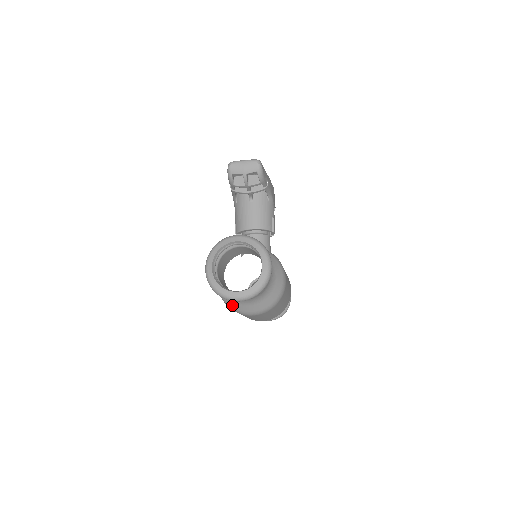
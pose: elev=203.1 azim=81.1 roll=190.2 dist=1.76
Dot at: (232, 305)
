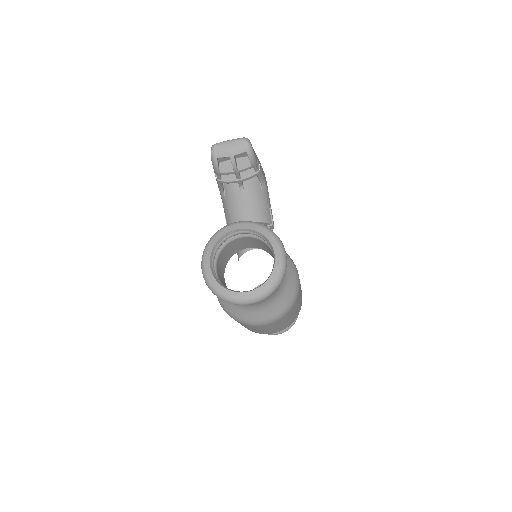
Dot at: (238, 315)
